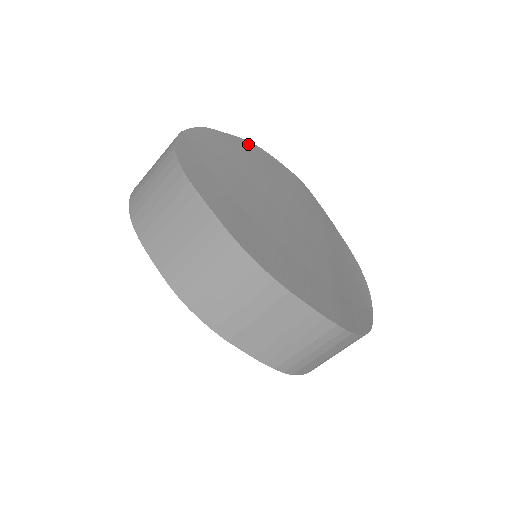
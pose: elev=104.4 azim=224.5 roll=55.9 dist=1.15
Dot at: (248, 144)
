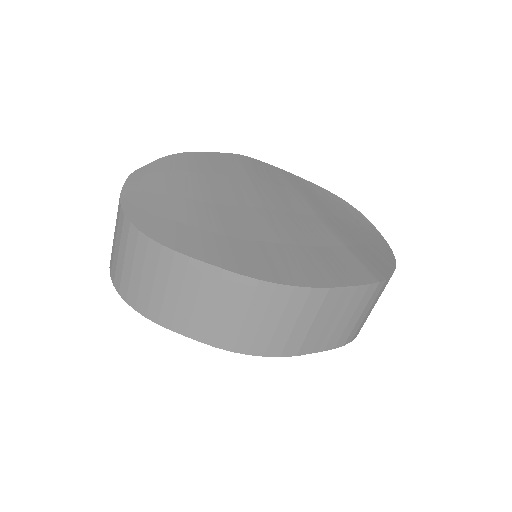
Dot at: (177, 158)
